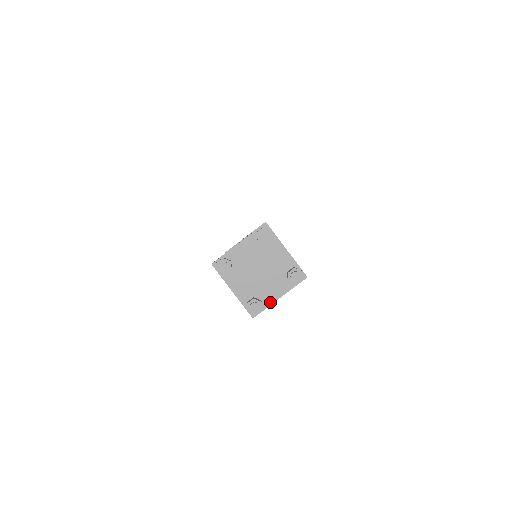
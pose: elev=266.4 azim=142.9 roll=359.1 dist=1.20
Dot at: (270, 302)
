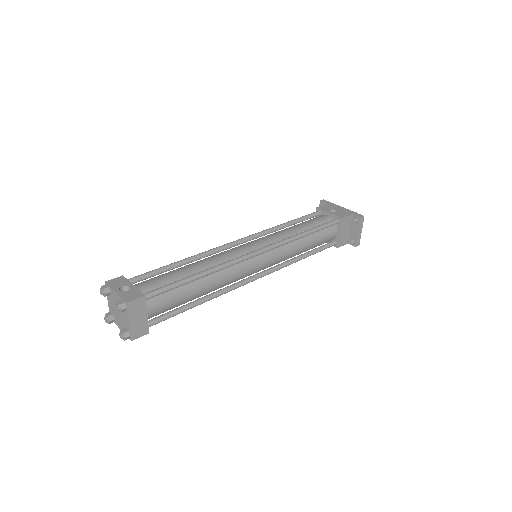
Dot at: (117, 325)
